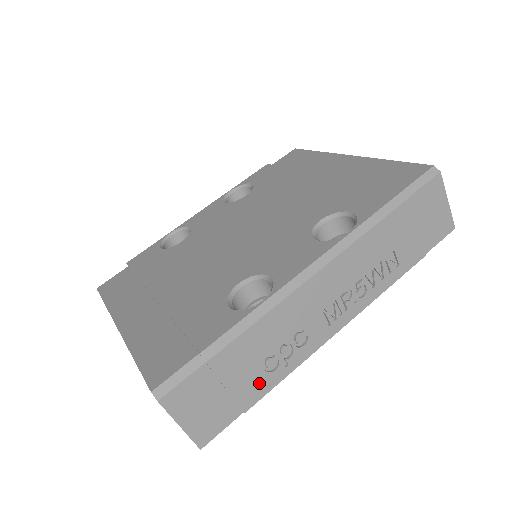
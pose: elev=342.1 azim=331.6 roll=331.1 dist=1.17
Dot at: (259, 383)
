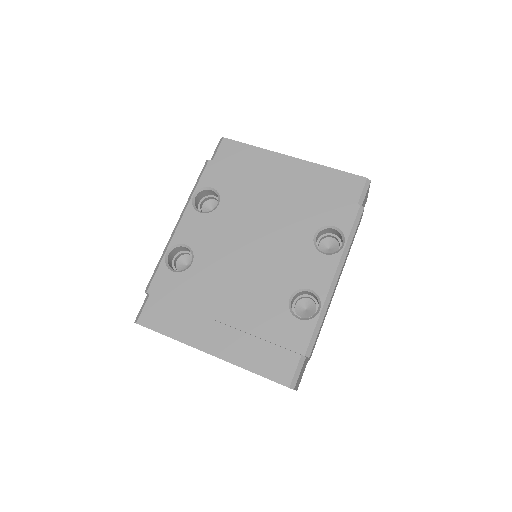
Dot at: occluded
